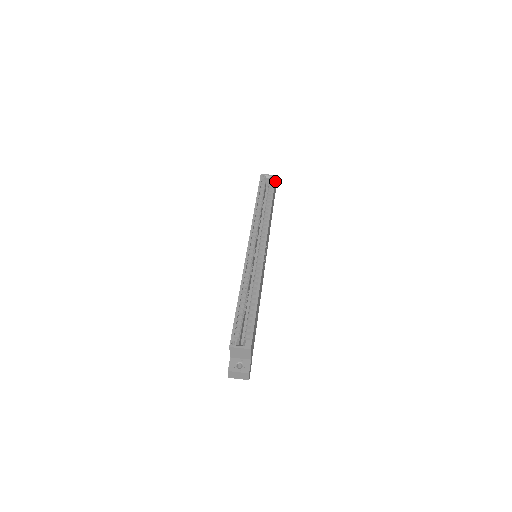
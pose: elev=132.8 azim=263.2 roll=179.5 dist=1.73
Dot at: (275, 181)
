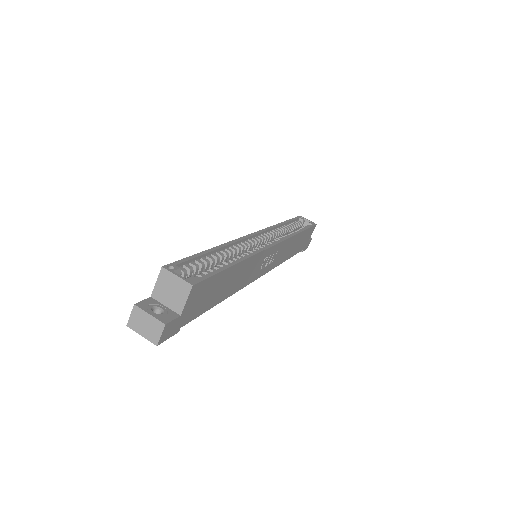
Dot at: (313, 229)
